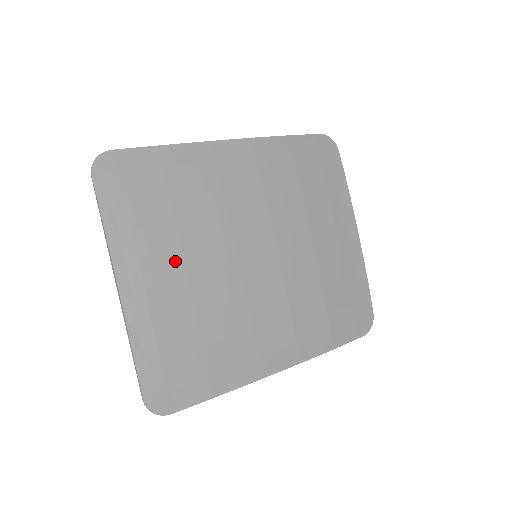
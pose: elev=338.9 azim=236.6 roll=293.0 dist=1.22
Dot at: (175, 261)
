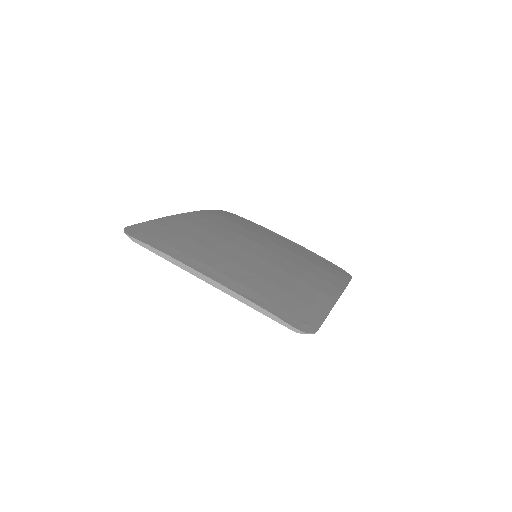
Dot at: (222, 259)
